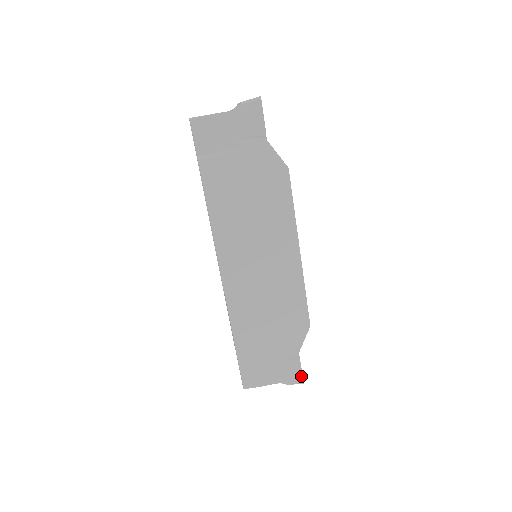
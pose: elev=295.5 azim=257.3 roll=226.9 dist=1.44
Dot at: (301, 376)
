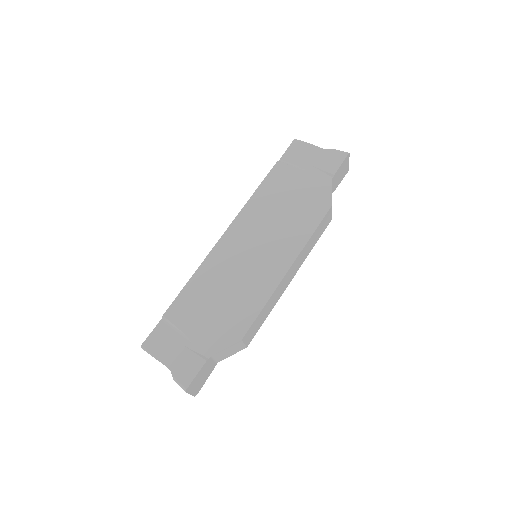
Dot at: (191, 380)
